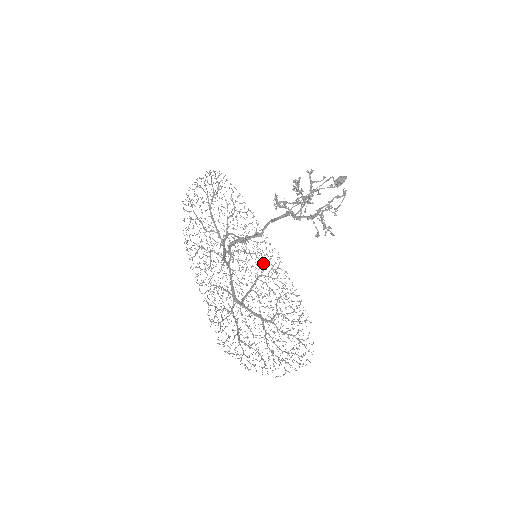
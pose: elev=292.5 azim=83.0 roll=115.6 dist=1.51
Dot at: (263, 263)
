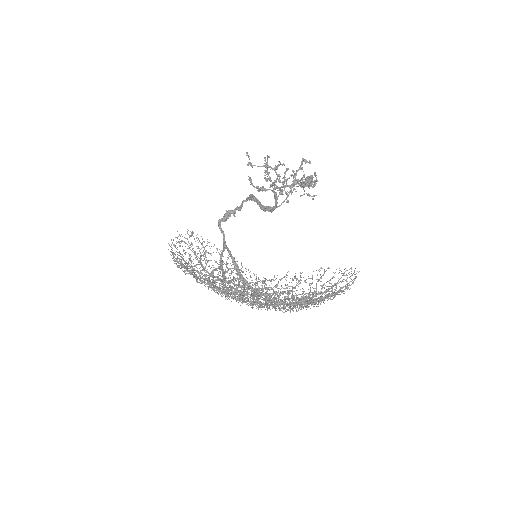
Dot at: occluded
